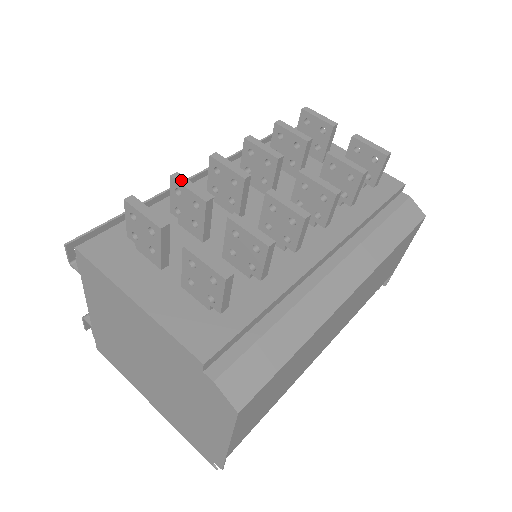
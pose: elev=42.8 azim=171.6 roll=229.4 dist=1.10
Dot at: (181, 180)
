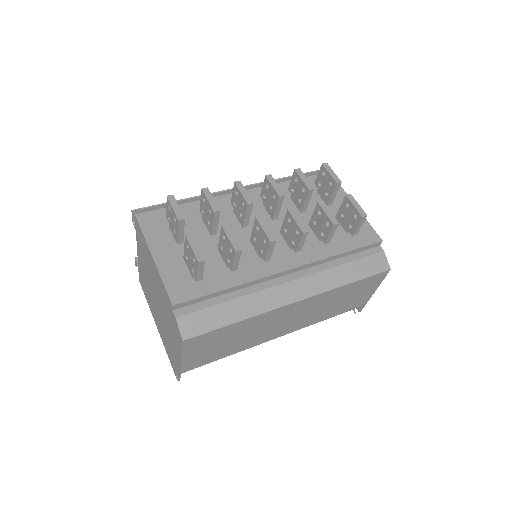
Dot at: (207, 193)
